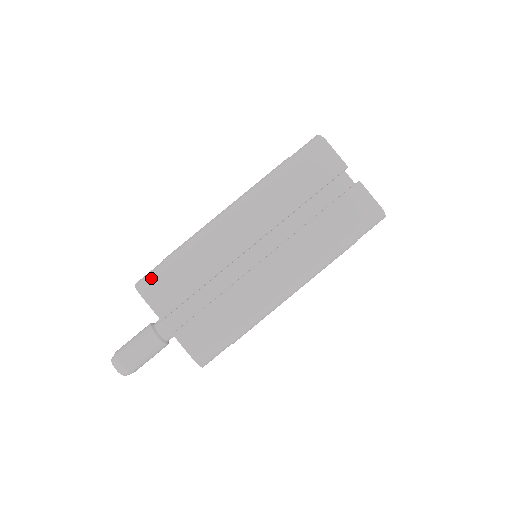
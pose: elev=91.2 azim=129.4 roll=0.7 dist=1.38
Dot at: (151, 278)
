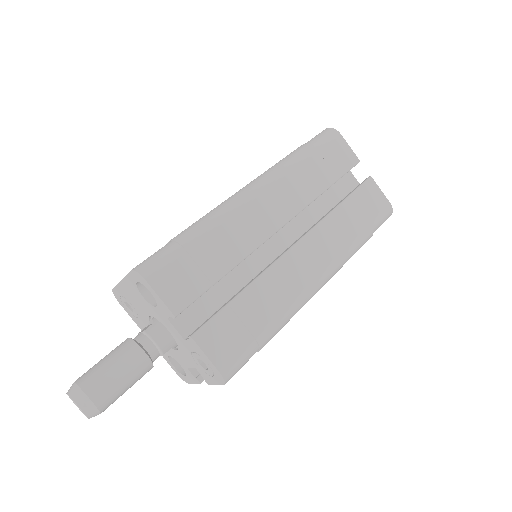
Dot at: (161, 260)
